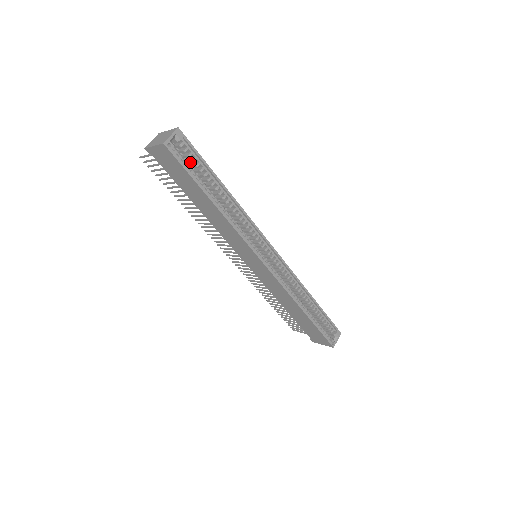
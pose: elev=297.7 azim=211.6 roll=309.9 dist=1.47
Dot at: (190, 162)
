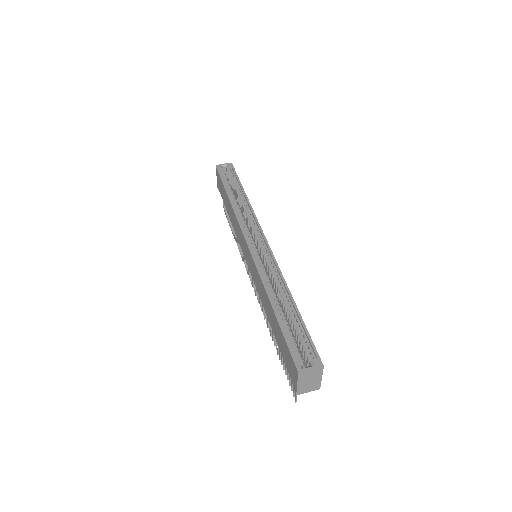
Dot at: (231, 181)
